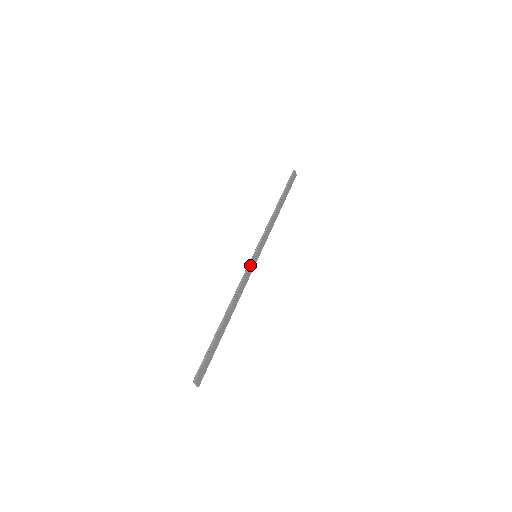
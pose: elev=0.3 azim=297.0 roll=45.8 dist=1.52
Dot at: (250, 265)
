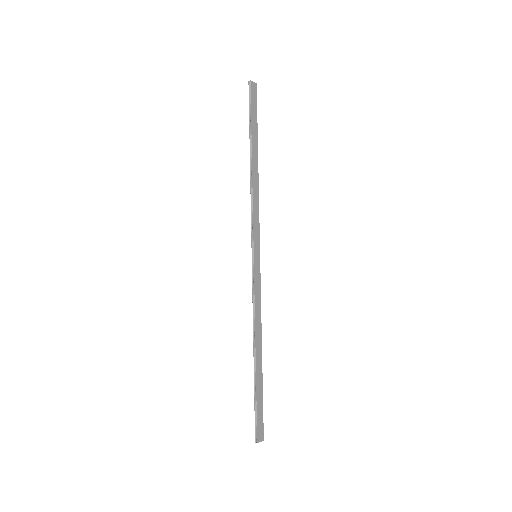
Dot at: (254, 276)
